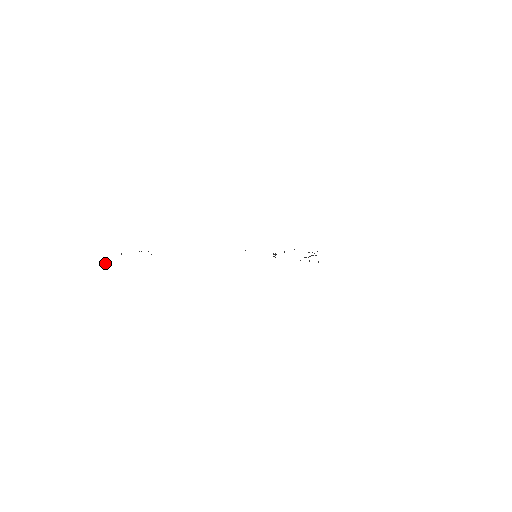
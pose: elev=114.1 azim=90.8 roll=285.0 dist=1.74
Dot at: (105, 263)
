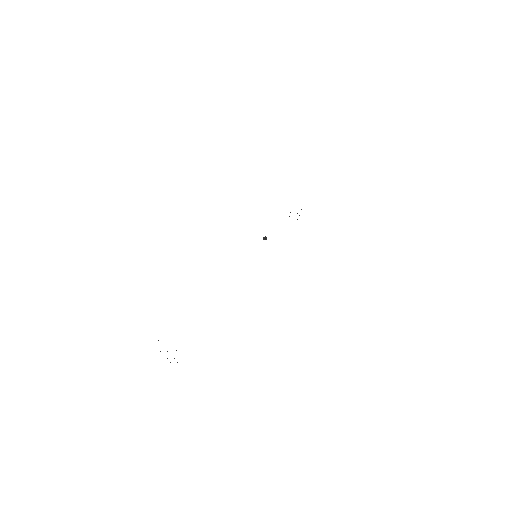
Dot at: occluded
